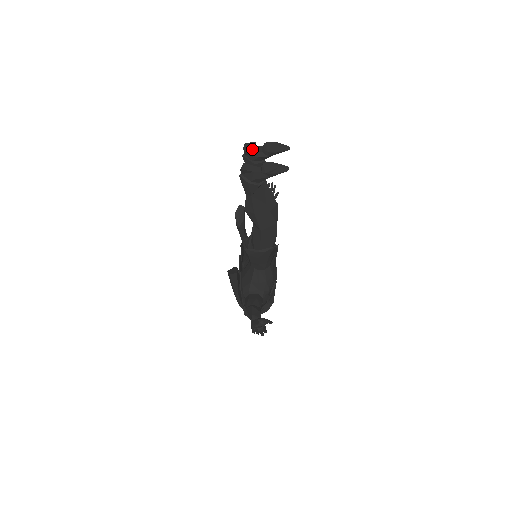
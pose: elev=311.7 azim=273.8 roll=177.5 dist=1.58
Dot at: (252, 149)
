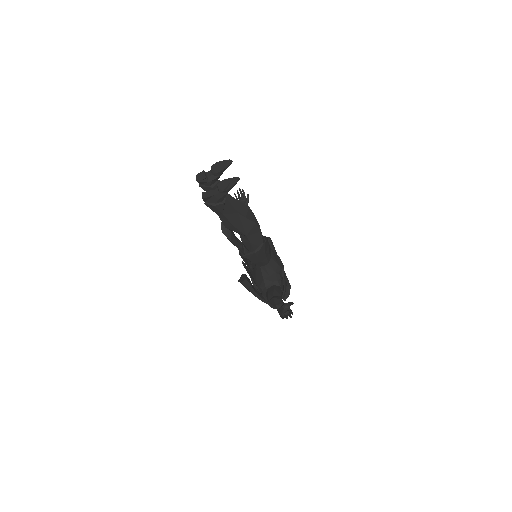
Dot at: (203, 177)
